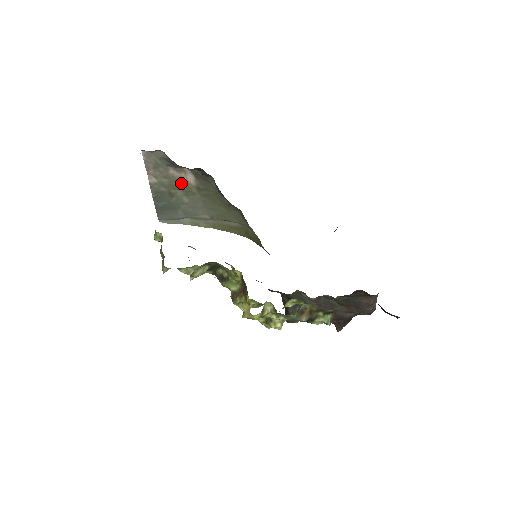
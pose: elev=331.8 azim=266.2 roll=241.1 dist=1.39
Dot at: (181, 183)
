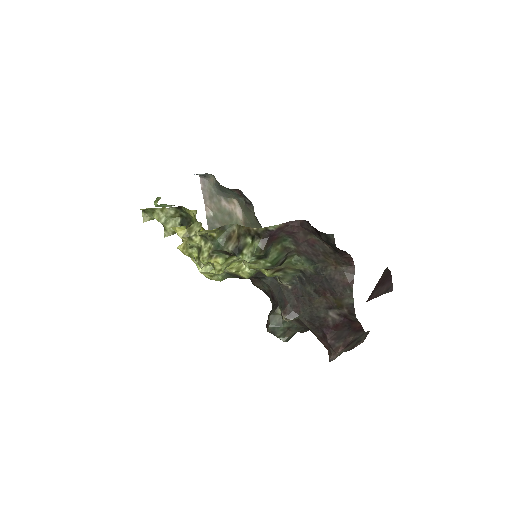
Dot at: (232, 218)
